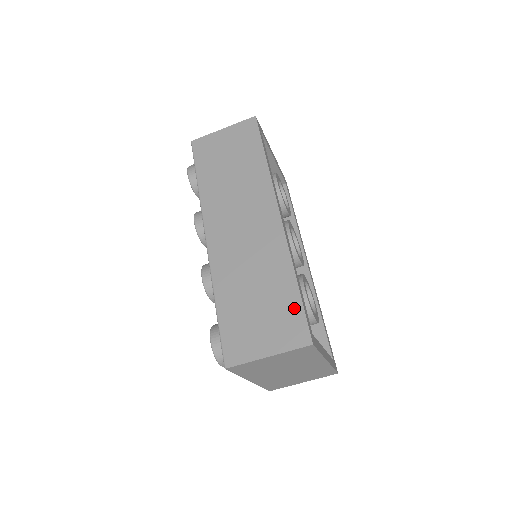
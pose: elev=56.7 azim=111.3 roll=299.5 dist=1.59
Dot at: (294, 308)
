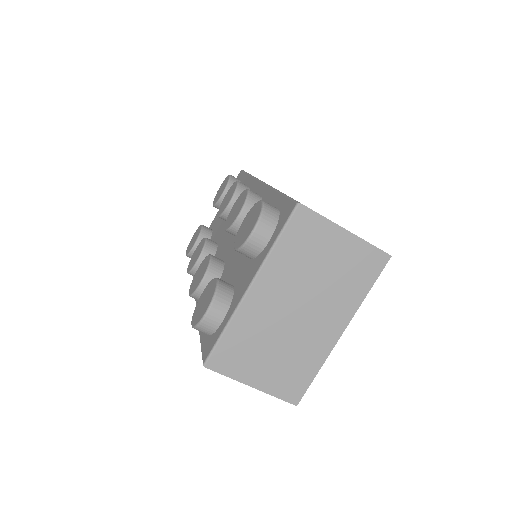
Dot at: occluded
